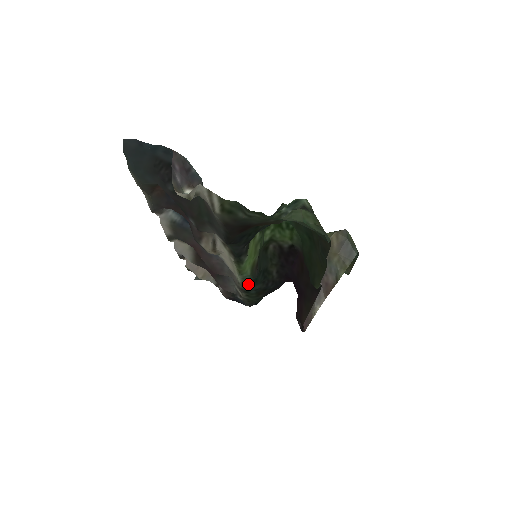
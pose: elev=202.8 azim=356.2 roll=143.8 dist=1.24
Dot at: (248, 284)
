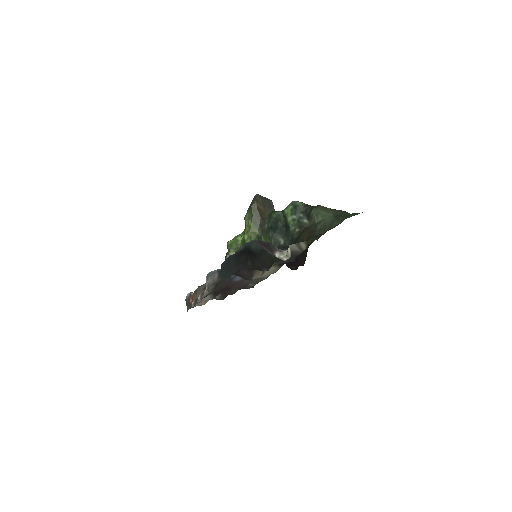
Dot at: occluded
